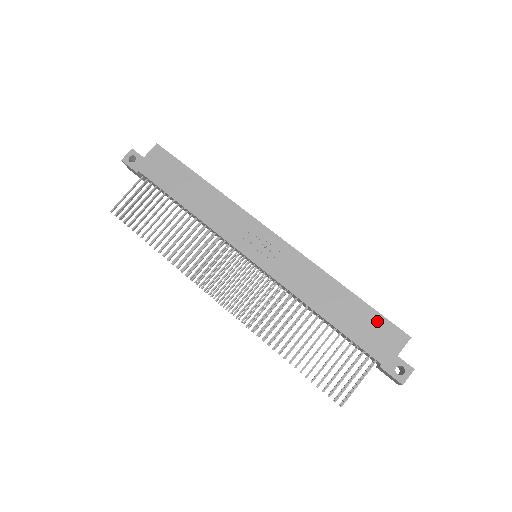
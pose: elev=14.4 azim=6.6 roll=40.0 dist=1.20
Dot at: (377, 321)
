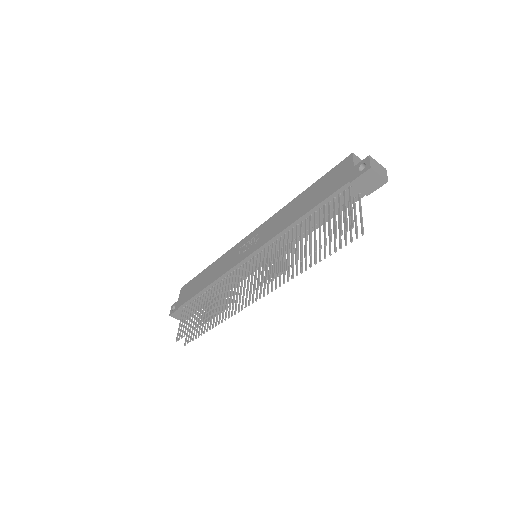
Dot at: (329, 176)
